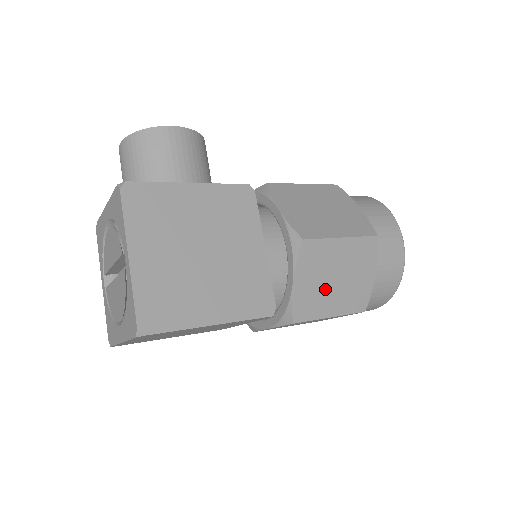
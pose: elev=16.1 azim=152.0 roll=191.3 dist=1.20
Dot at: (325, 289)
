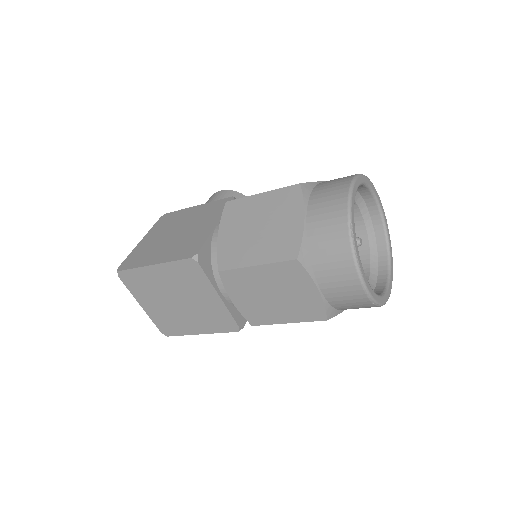
Dot at: (248, 239)
